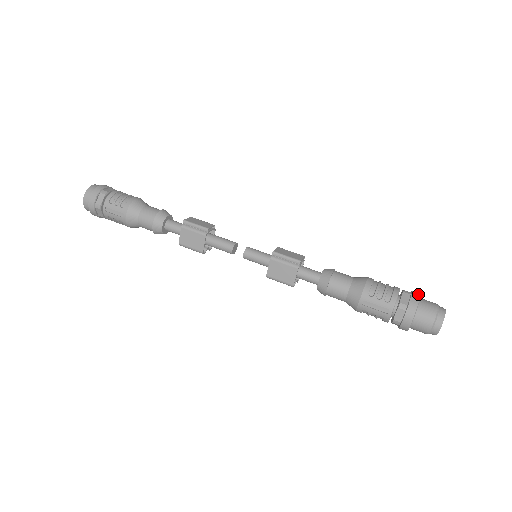
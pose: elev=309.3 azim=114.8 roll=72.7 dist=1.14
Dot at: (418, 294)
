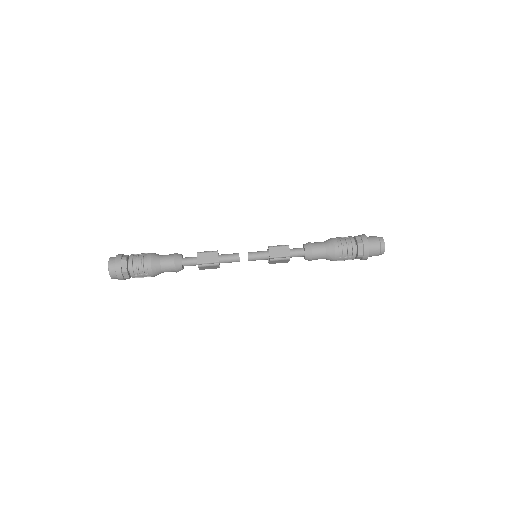
Dot at: (367, 243)
